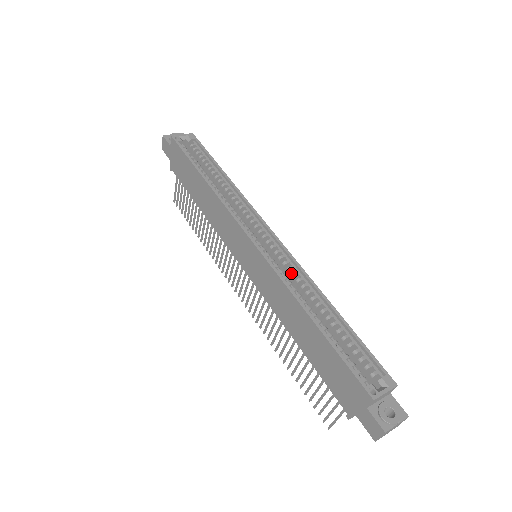
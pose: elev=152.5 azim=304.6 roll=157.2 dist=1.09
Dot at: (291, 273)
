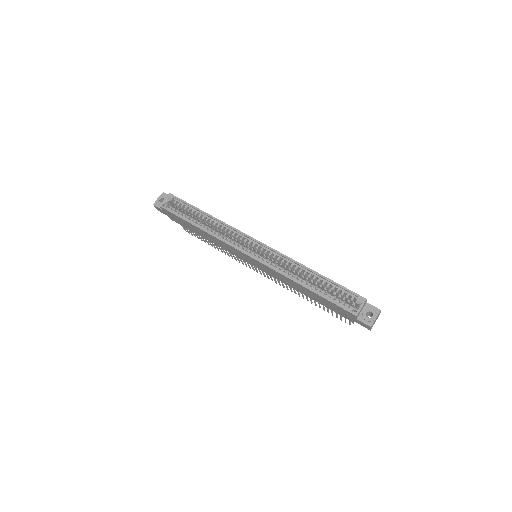
Dot at: (281, 260)
